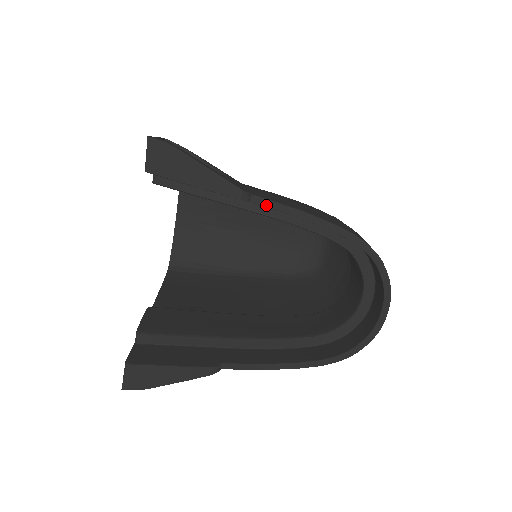
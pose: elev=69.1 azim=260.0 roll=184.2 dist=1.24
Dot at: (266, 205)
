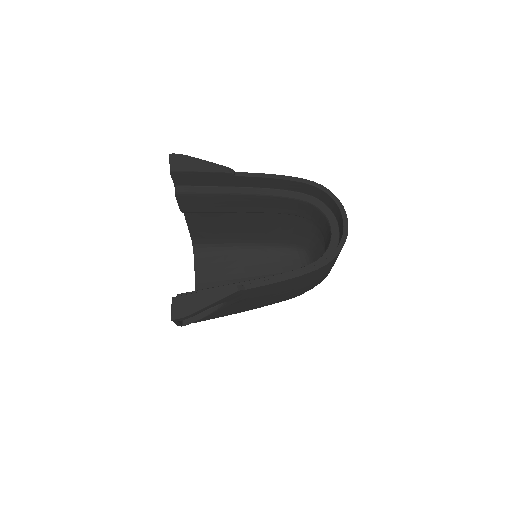
Dot at: (246, 176)
